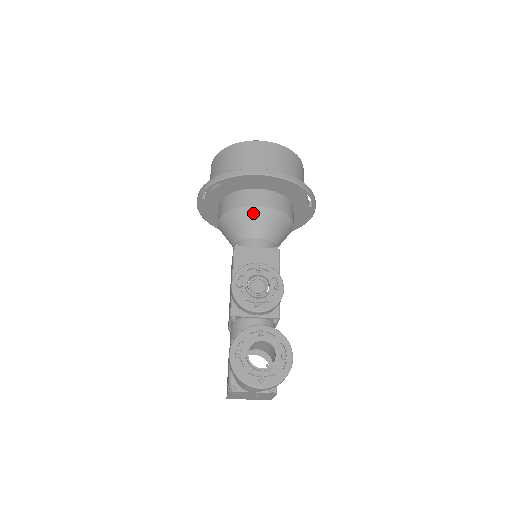
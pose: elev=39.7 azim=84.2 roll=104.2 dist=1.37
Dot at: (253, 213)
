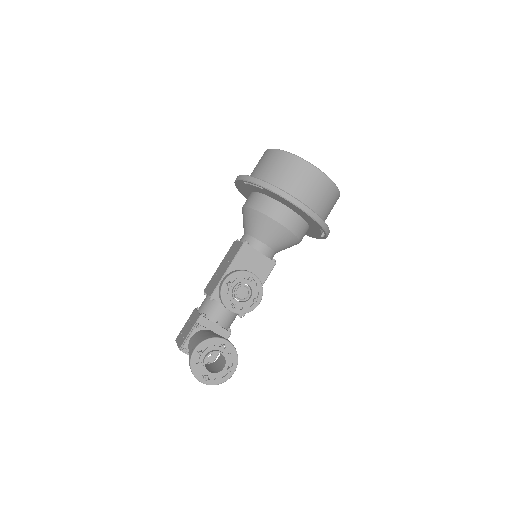
Dot at: (274, 227)
